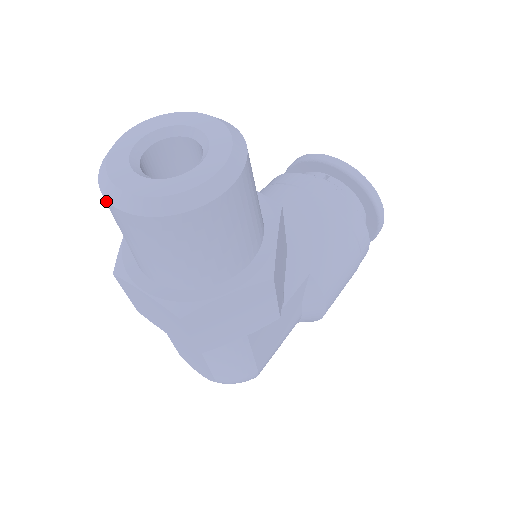
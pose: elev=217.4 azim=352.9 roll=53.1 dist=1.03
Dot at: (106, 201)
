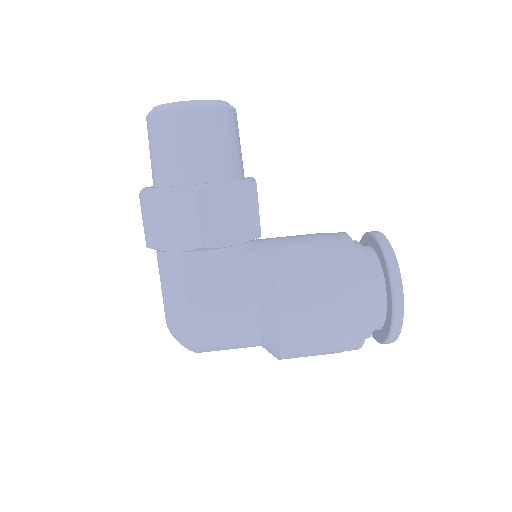
Dot at: occluded
